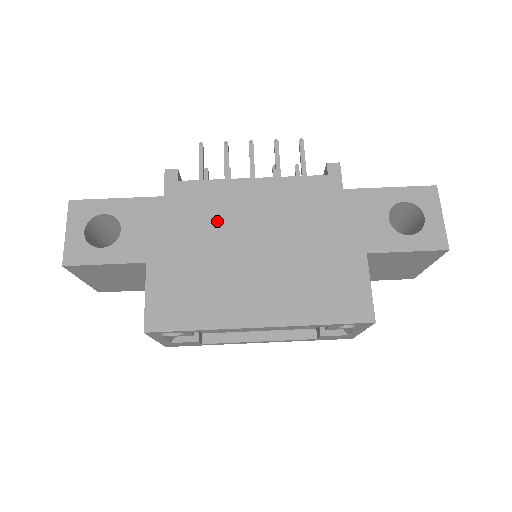
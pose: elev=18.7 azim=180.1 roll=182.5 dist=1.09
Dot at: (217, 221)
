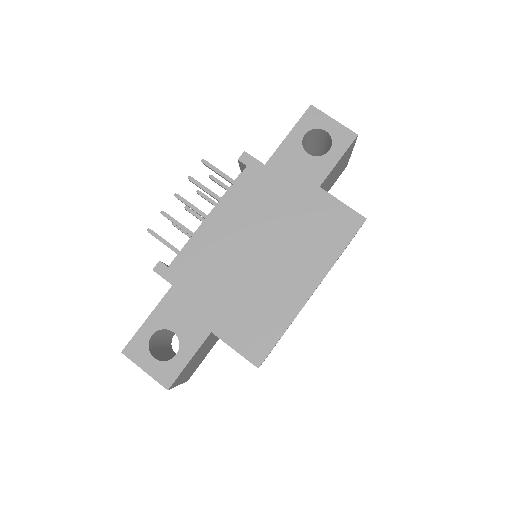
Dot at: (220, 264)
